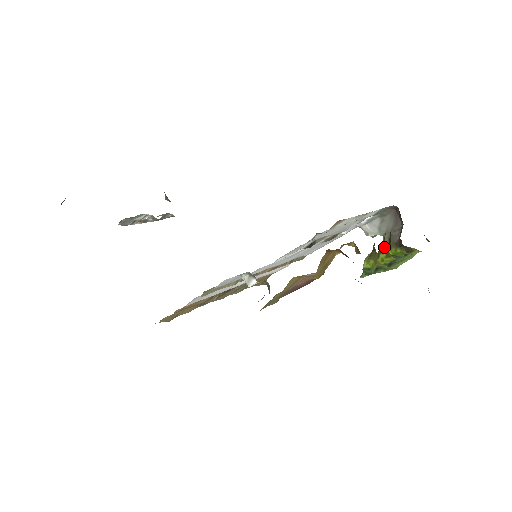
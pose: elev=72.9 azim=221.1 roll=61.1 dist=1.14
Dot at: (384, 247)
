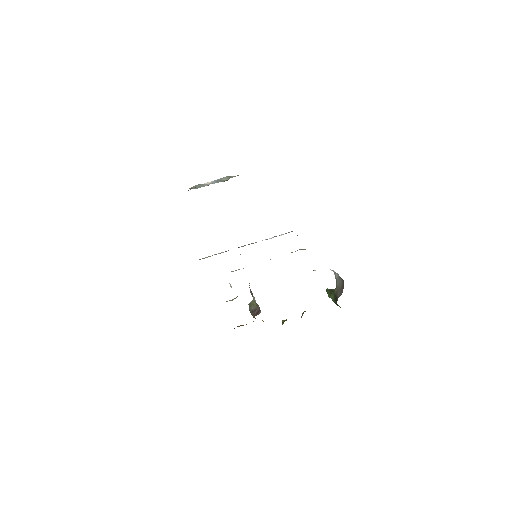
Dot at: occluded
